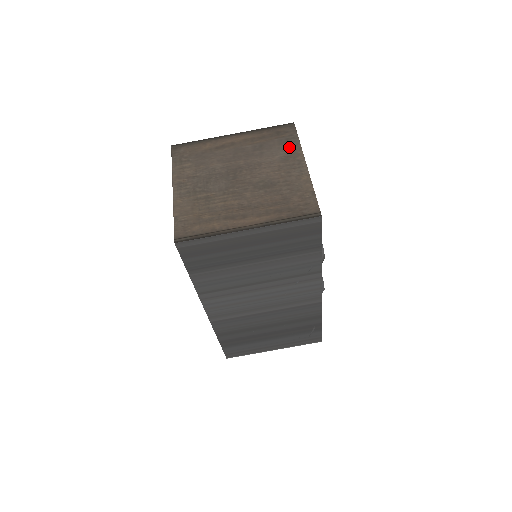
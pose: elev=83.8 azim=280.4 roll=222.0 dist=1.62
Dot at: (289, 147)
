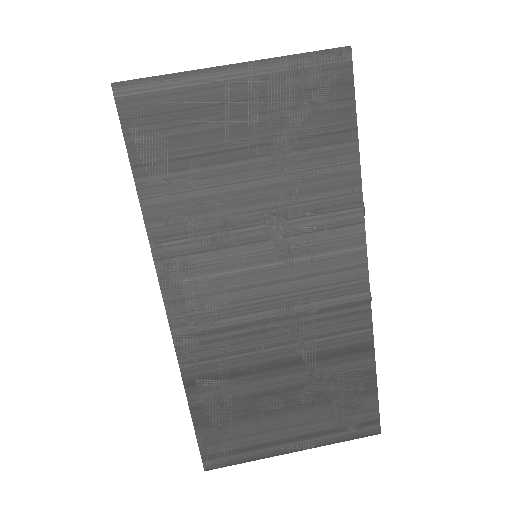
Dot at: occluded
